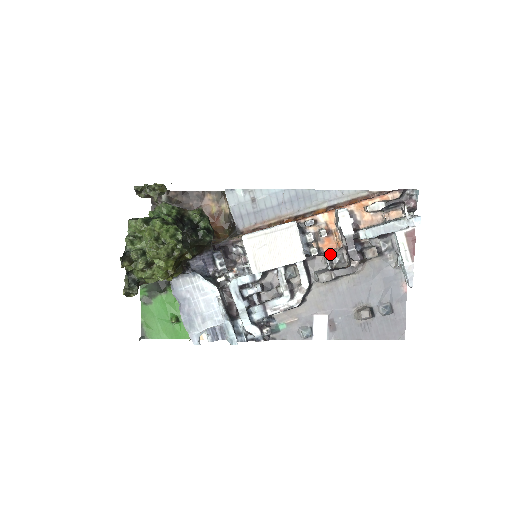
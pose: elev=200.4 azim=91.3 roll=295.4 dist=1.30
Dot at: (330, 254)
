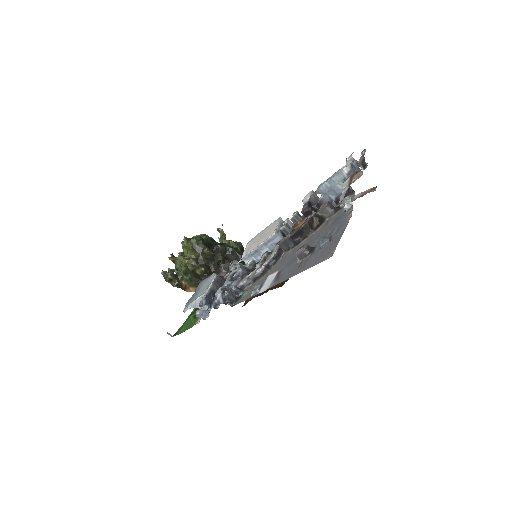
Dot at: occluded
